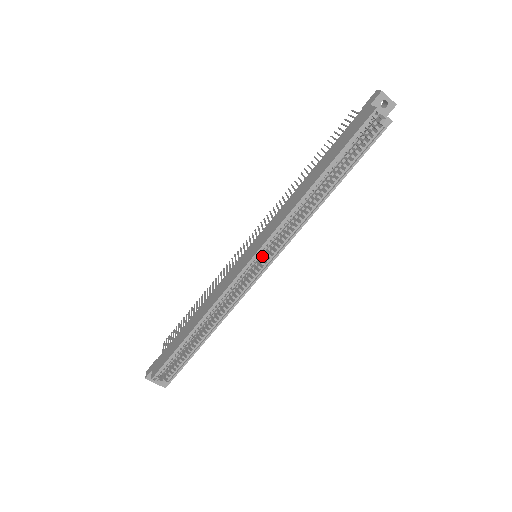
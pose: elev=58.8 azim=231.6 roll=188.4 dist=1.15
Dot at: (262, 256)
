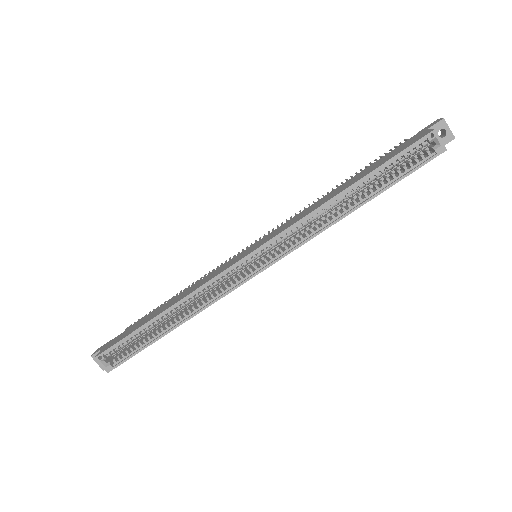
Dot at: (262, 257)
